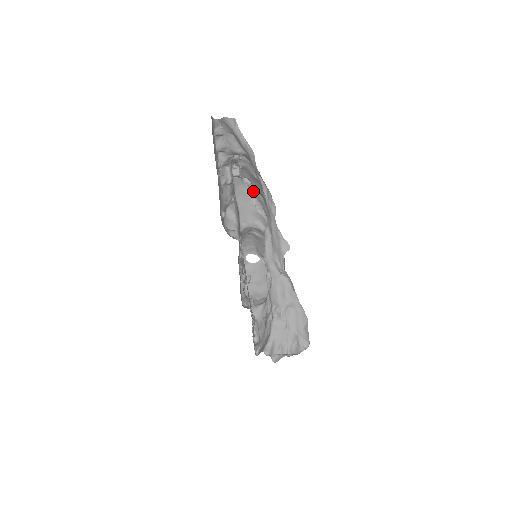
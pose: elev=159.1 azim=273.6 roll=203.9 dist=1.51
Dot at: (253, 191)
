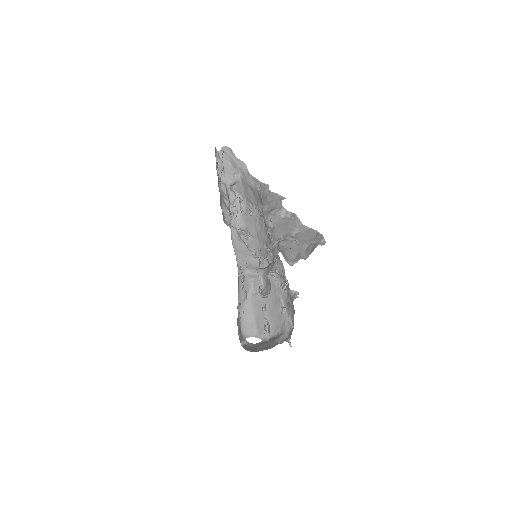
Dot at: (248, 241)
